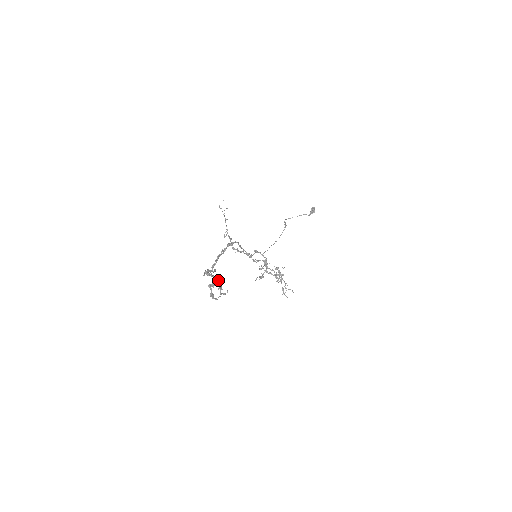
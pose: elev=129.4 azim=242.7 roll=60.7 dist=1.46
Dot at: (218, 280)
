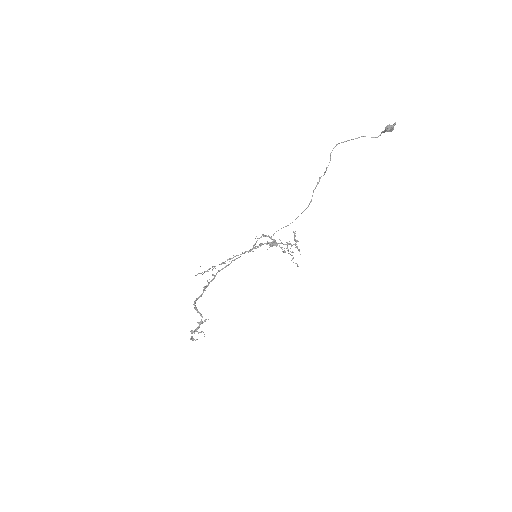
Dot at: (198, 328)
